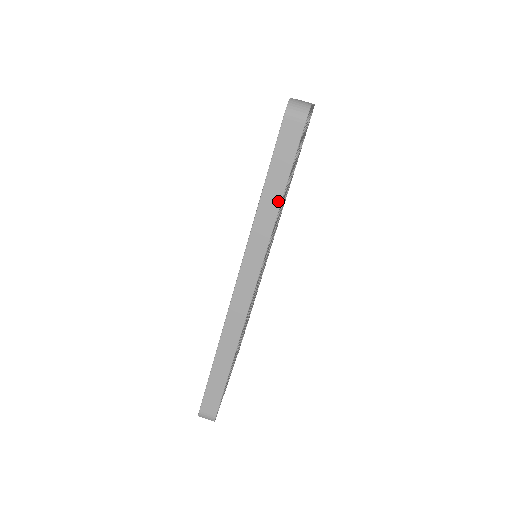
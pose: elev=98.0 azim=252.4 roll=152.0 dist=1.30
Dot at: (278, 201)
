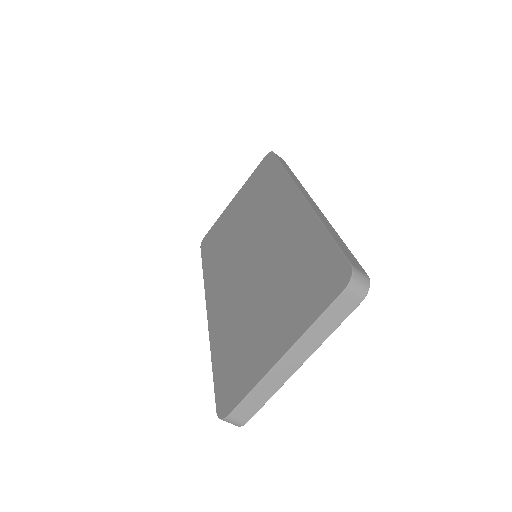
Dot at: occluded
